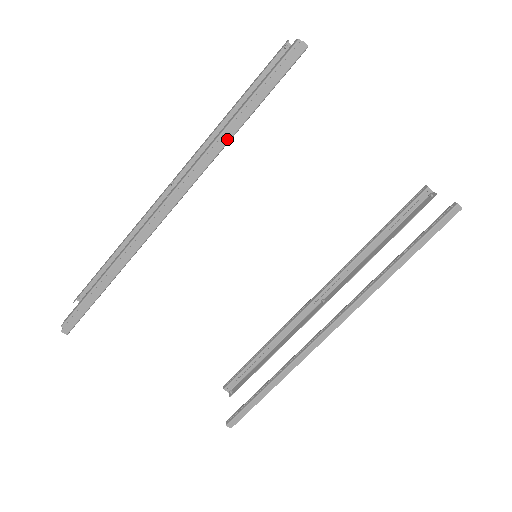
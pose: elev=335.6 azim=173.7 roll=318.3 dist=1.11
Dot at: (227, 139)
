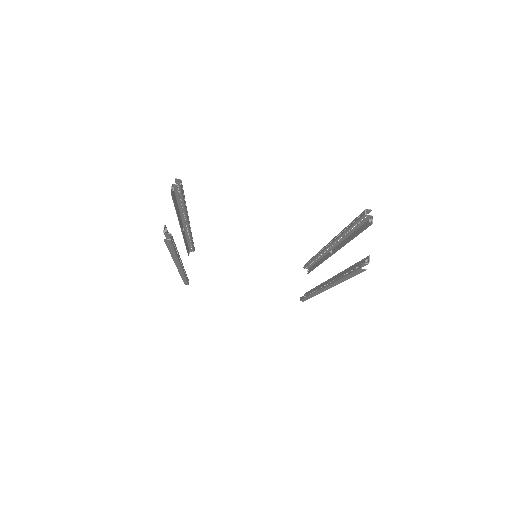
Dot at: (176, 258)
